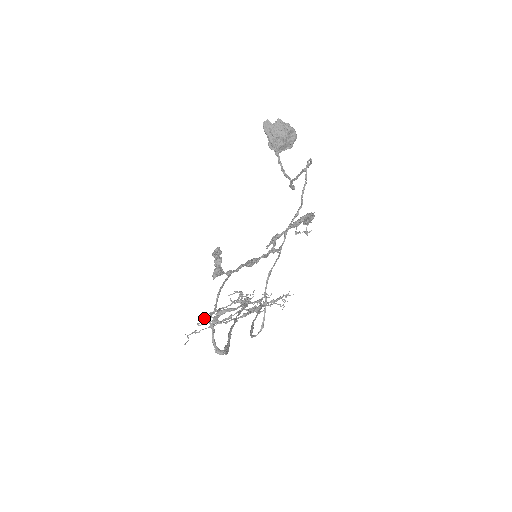
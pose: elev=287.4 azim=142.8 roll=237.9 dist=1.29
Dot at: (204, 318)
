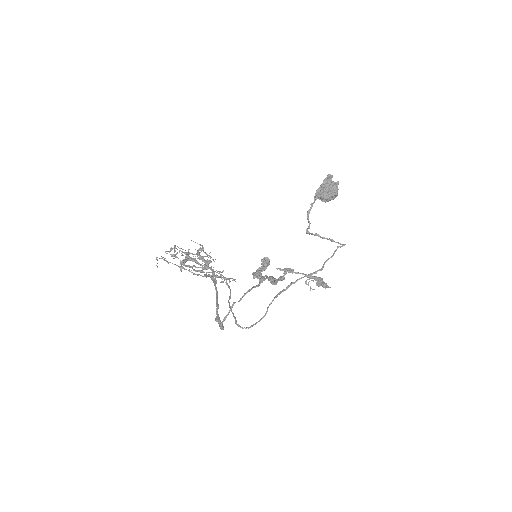
Dot at: (172, 249)
